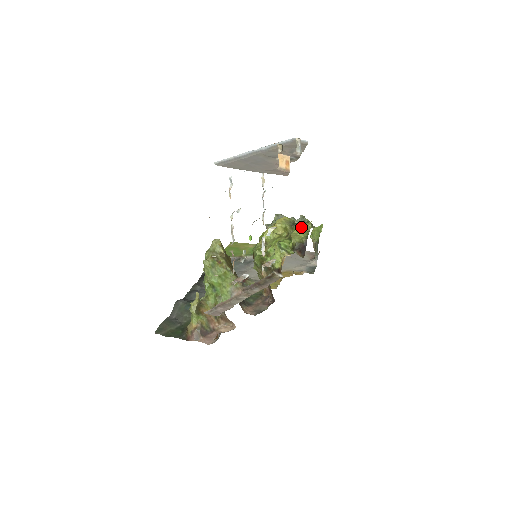
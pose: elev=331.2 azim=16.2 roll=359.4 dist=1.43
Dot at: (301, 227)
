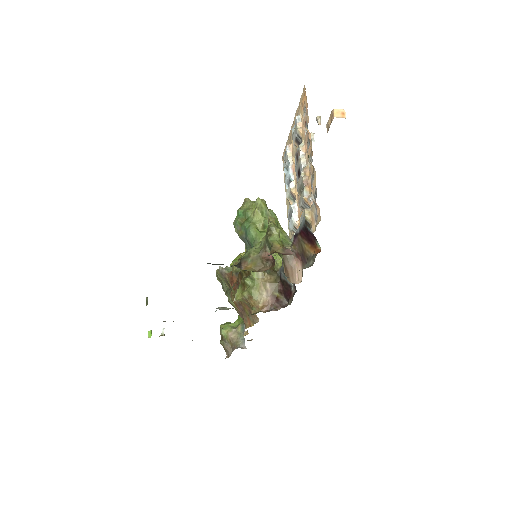
Dot at: occluded
